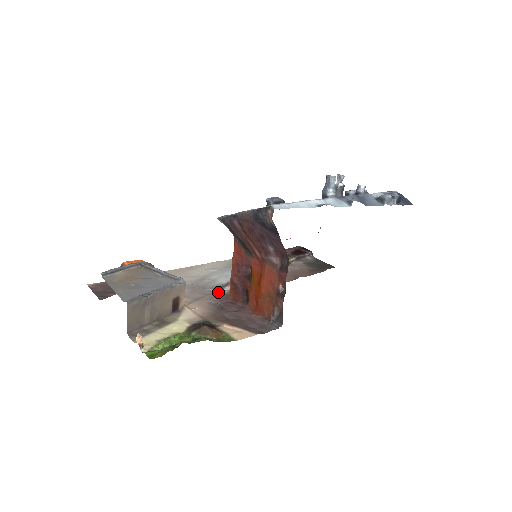
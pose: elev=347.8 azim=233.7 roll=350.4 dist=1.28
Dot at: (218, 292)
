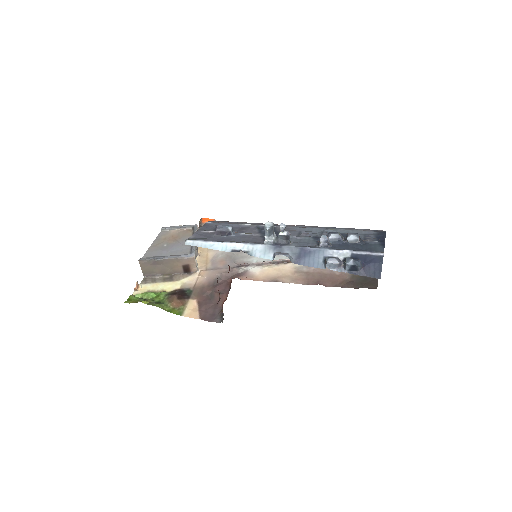
Dot at: (234, 269)
